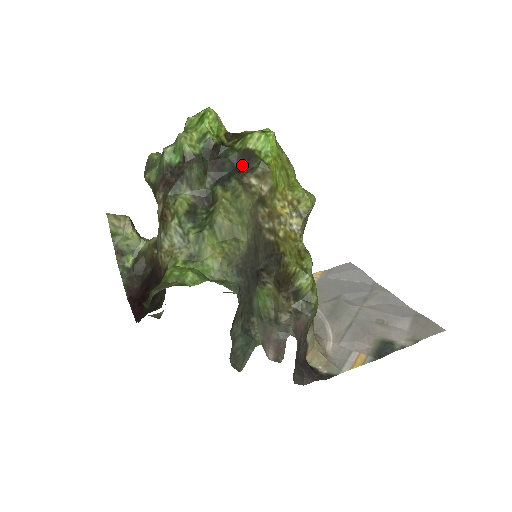
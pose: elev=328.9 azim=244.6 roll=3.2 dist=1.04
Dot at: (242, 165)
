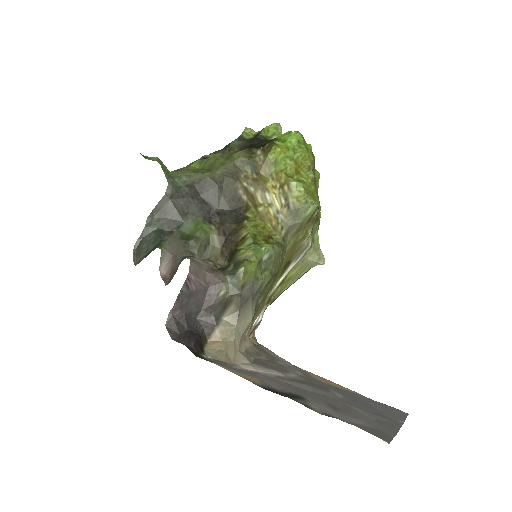
Dot at: (263, 146)
